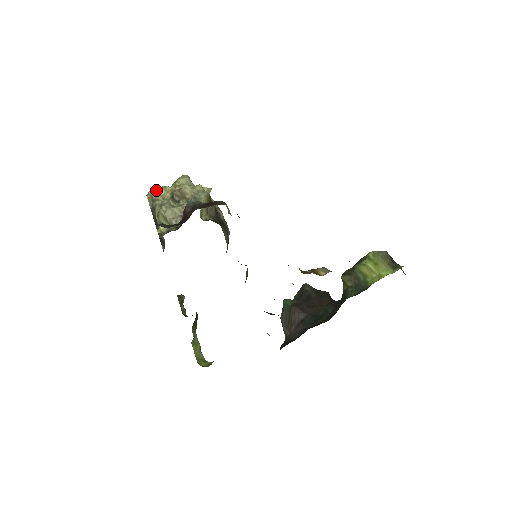
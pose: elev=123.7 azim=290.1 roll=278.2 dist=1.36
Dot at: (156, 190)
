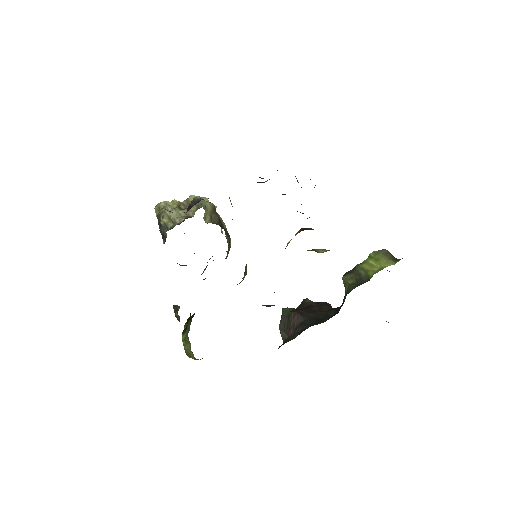
Dot at: (164, 202)
